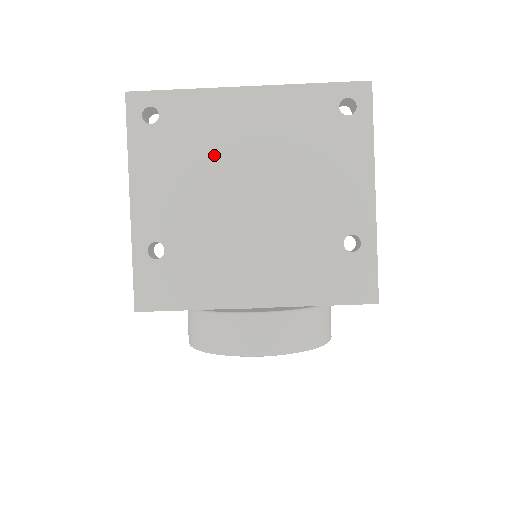
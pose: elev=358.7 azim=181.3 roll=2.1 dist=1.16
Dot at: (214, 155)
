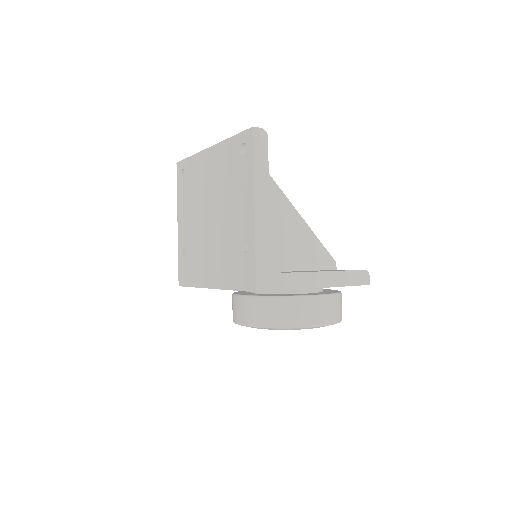
Dot at: (199, 193)
